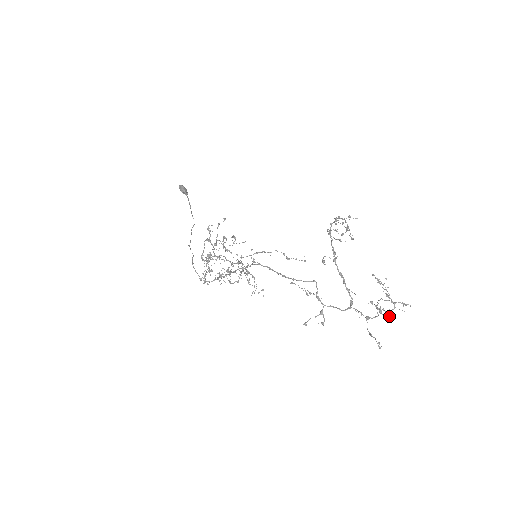
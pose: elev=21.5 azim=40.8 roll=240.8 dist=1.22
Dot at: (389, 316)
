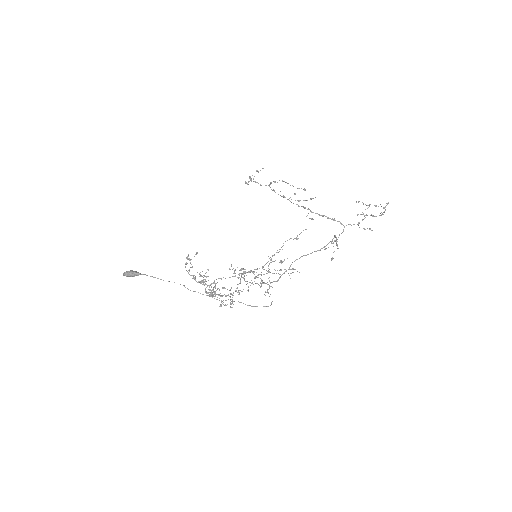
Dot at: occluded
